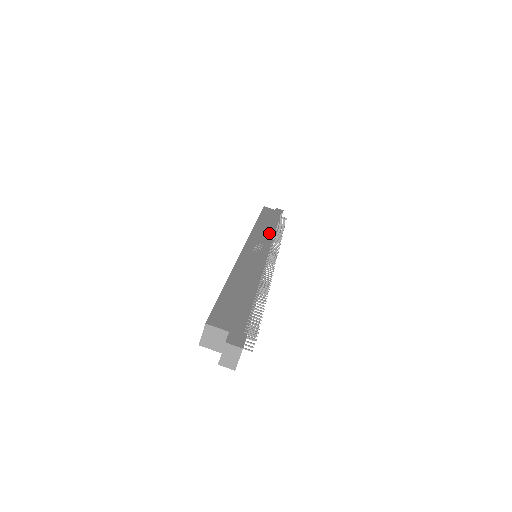
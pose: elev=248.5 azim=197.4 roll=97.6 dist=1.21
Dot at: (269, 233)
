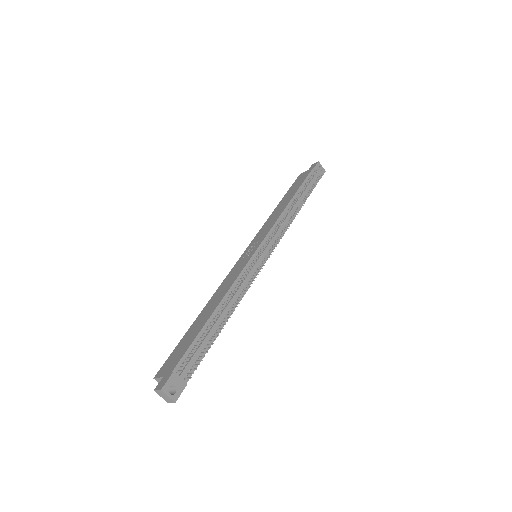
Dot at: (276, 217)
